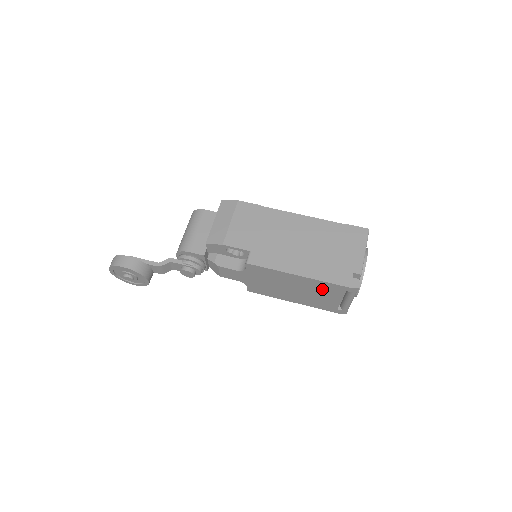
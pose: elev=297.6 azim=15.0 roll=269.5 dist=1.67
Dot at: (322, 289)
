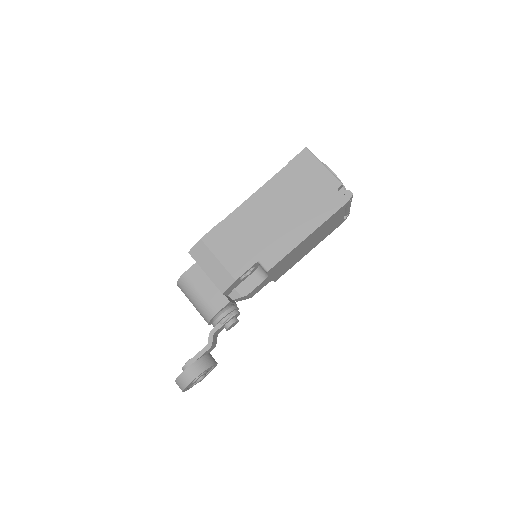
Dot at: (328, 223)
